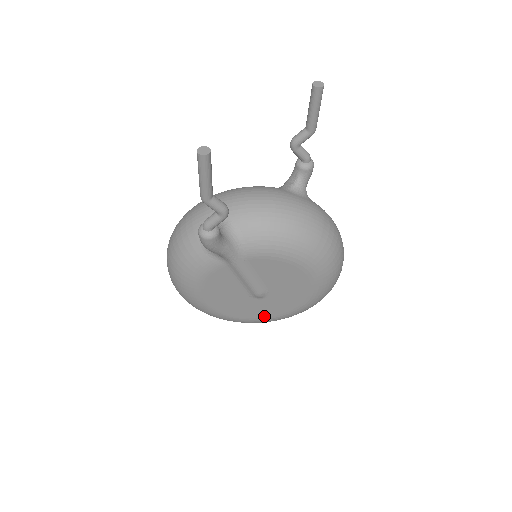
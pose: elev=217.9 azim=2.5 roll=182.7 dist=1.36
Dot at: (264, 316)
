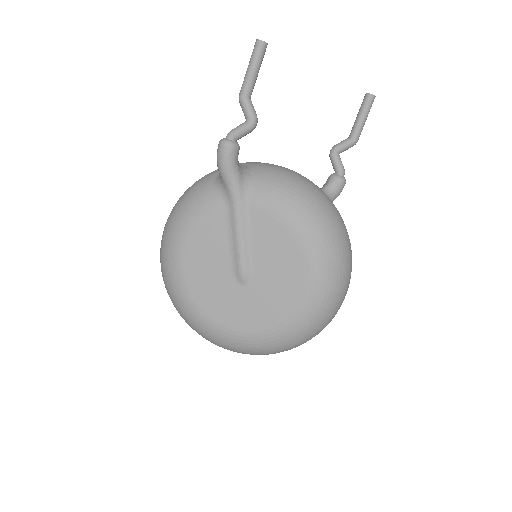
Dot at: (235, 323)
